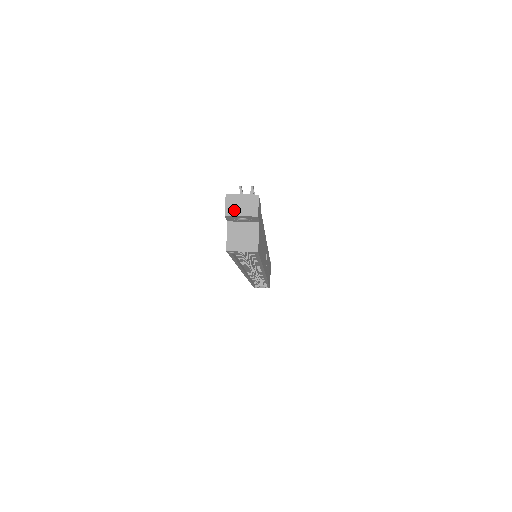
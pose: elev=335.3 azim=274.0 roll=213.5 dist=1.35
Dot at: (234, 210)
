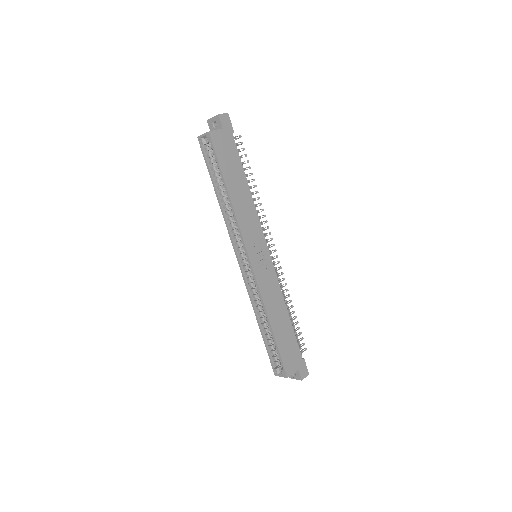
Dot at: occluded
